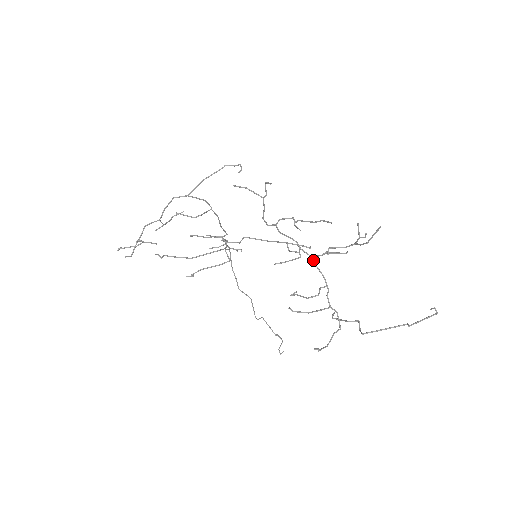
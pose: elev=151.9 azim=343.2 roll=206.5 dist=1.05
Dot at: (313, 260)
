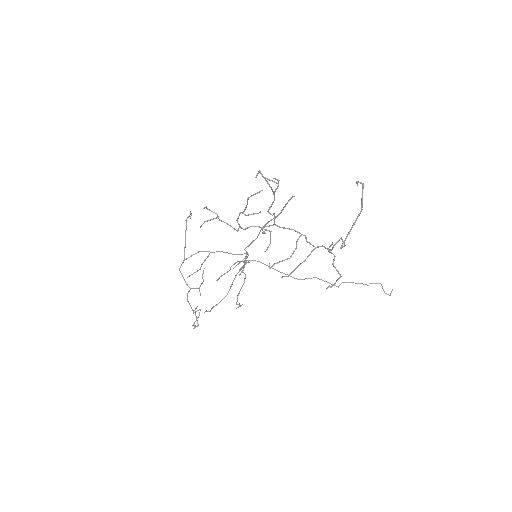
Dot at: (277, 226)
